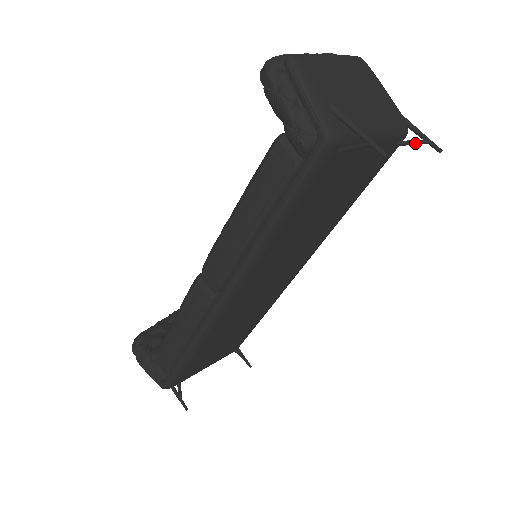
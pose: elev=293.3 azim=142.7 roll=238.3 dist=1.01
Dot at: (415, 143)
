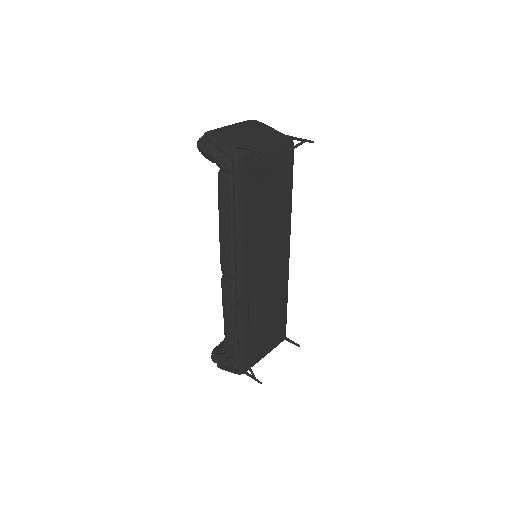
Dot at: (298, 145)
